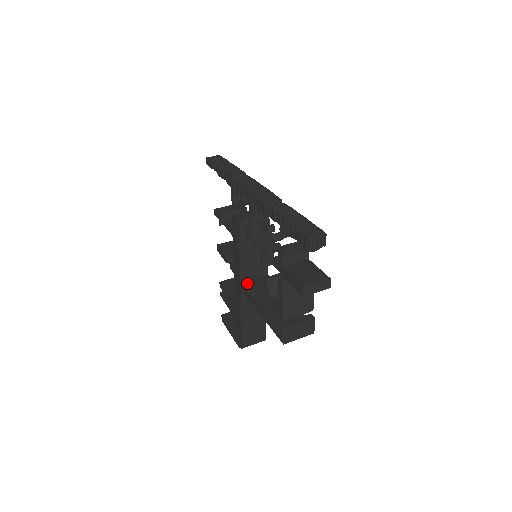
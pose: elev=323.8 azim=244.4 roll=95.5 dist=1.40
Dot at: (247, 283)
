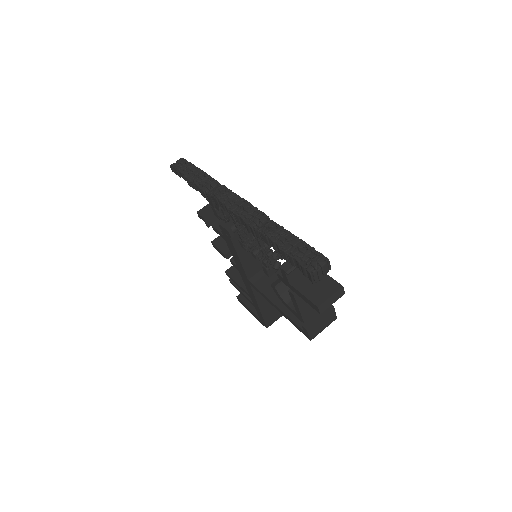
Dot at: (255, 279)
